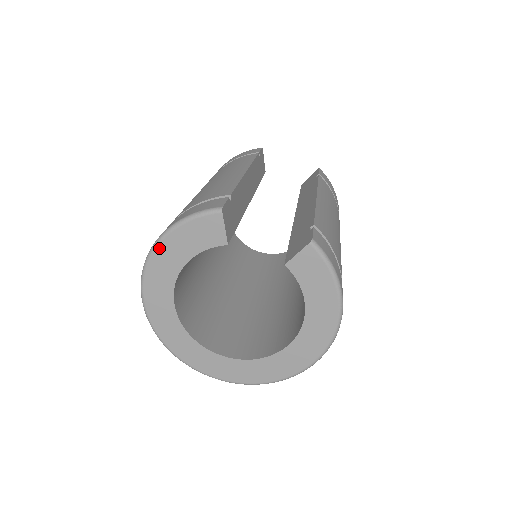
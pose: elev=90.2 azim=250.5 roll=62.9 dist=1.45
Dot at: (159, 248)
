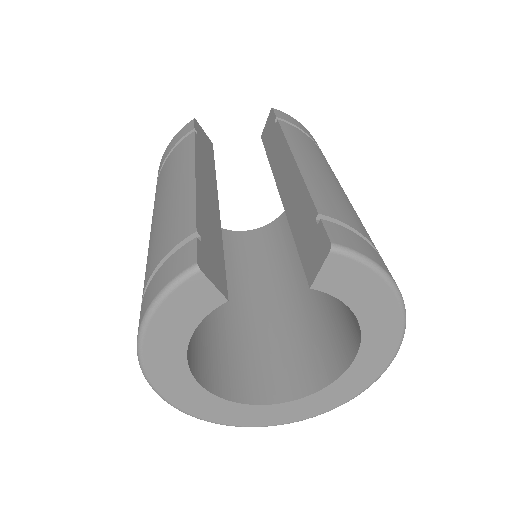
Dot at: (146, 342)
